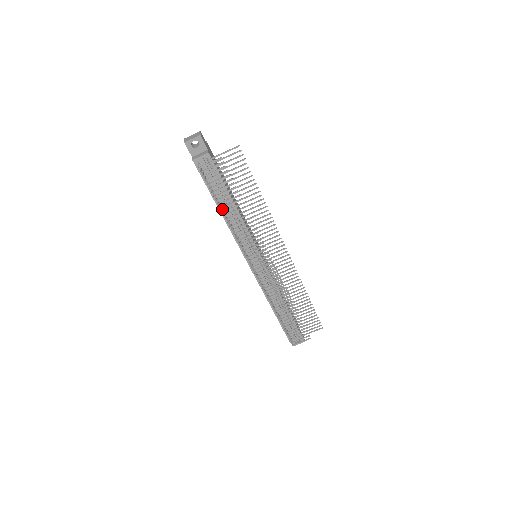
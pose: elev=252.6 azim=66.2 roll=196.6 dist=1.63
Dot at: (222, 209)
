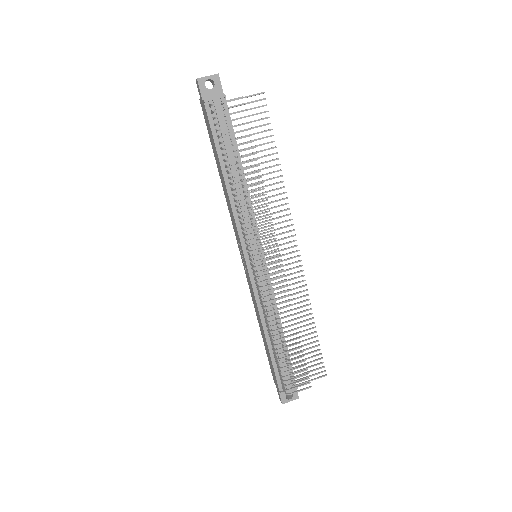
Dot at: (229, 172)
